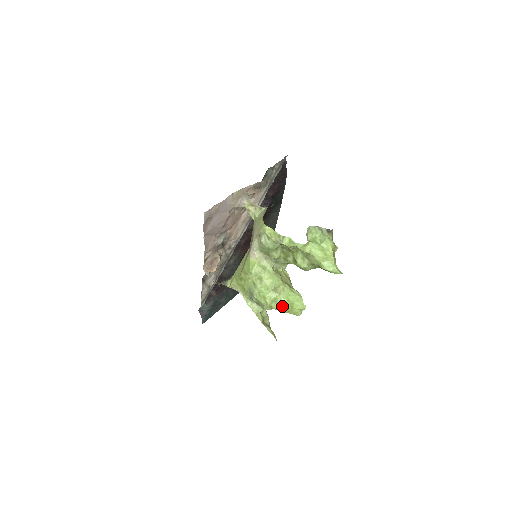
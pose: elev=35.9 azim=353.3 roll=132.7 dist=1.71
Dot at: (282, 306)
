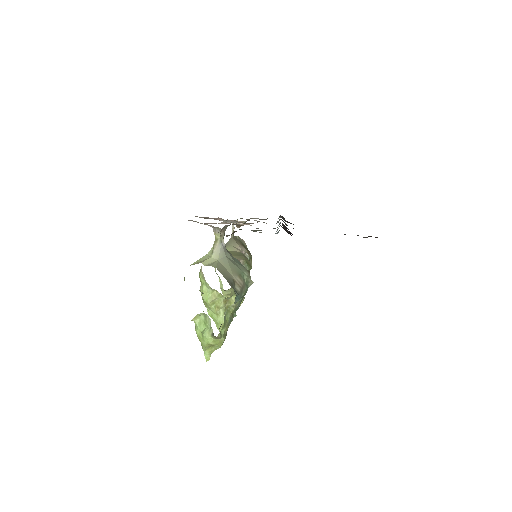
Dot at: occluded
